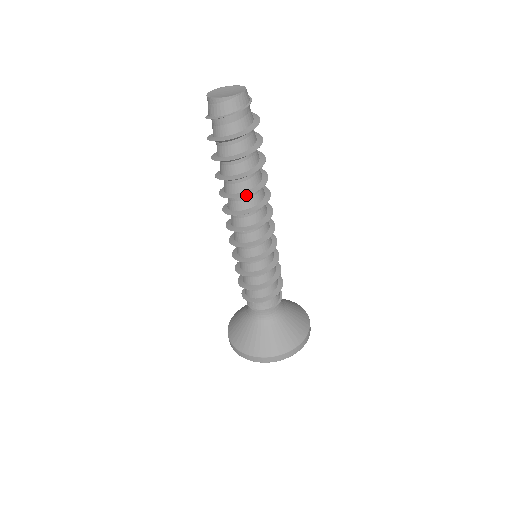
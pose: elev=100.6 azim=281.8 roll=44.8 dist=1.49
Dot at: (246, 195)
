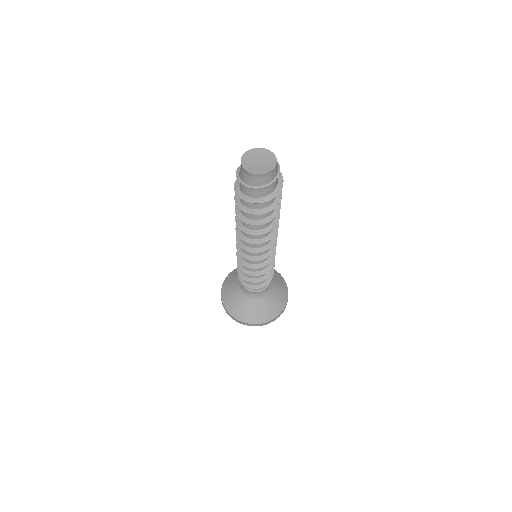
Dot at: (264, 233)
